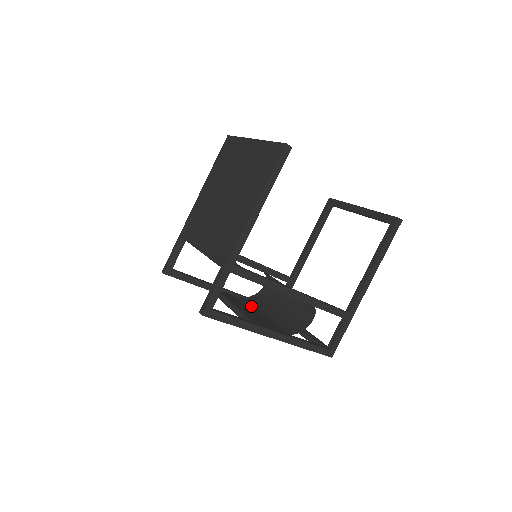
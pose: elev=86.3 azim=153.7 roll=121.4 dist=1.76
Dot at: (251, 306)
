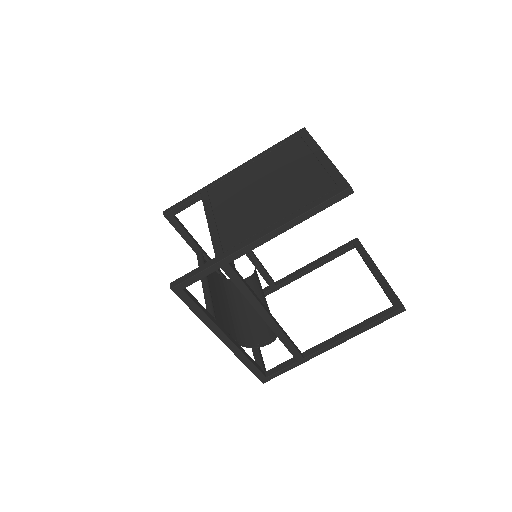
Dot at: (223, 291)
